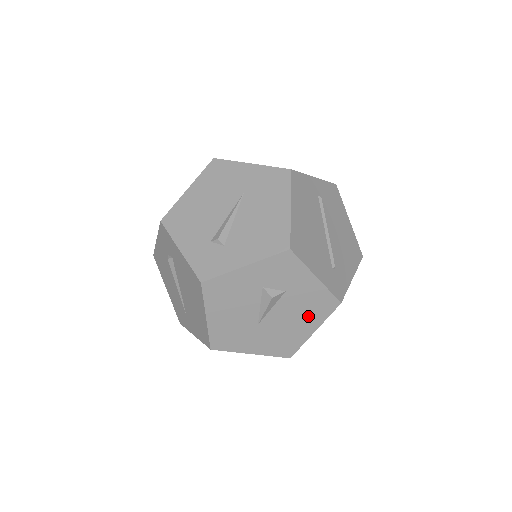
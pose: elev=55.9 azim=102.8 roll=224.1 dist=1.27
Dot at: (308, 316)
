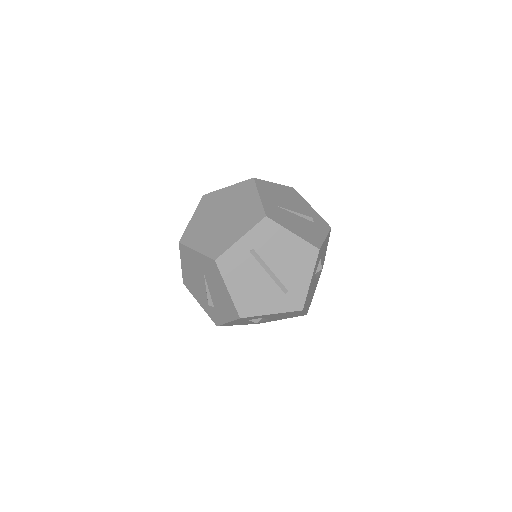
Dot at: (291, 314)
